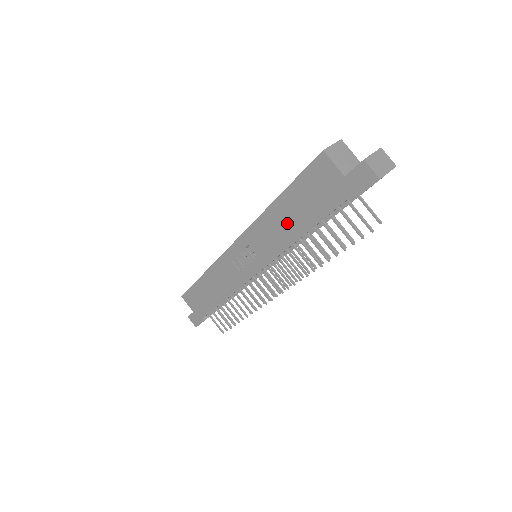
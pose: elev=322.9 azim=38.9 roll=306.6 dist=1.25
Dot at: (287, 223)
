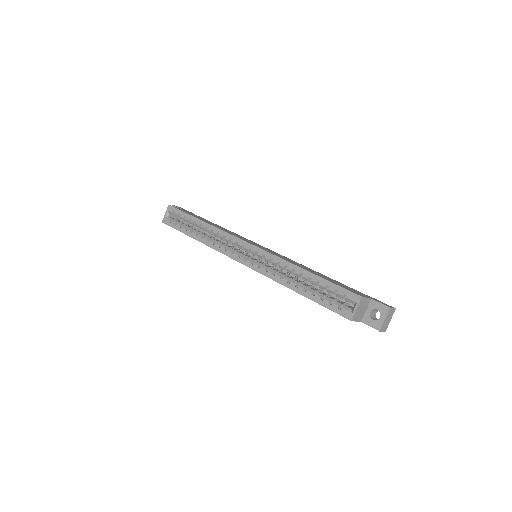
Dot at: occluded
